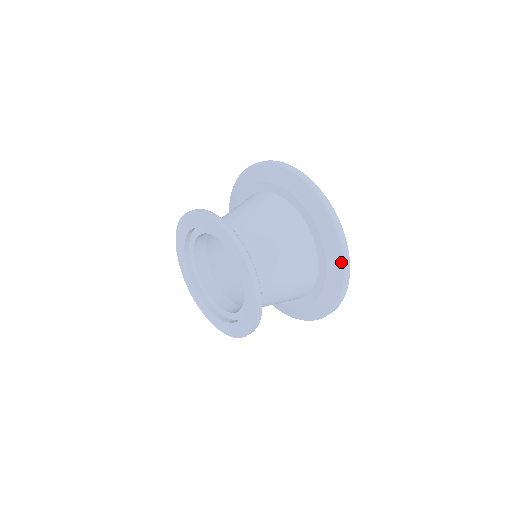
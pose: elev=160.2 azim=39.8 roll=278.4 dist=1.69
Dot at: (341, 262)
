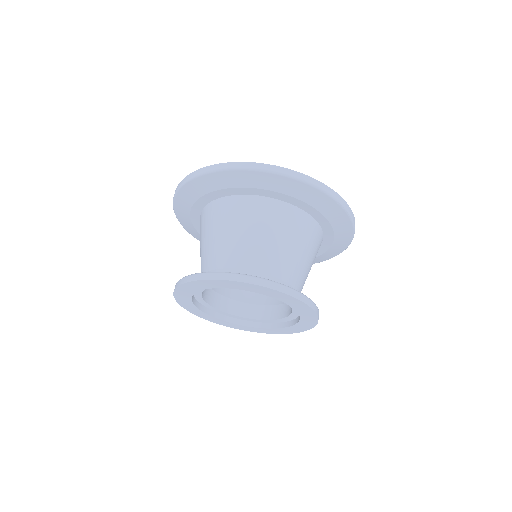
Dot at: (350, 239)
